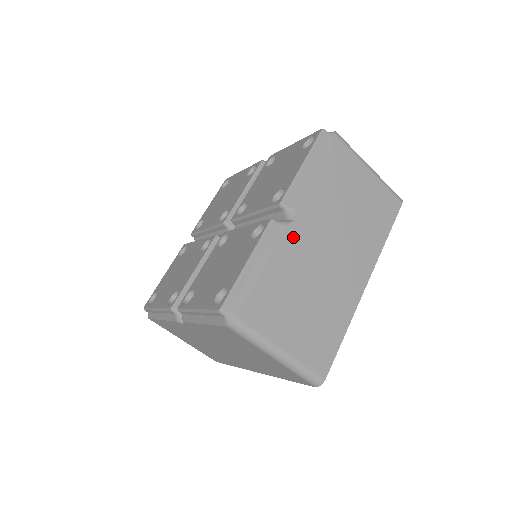
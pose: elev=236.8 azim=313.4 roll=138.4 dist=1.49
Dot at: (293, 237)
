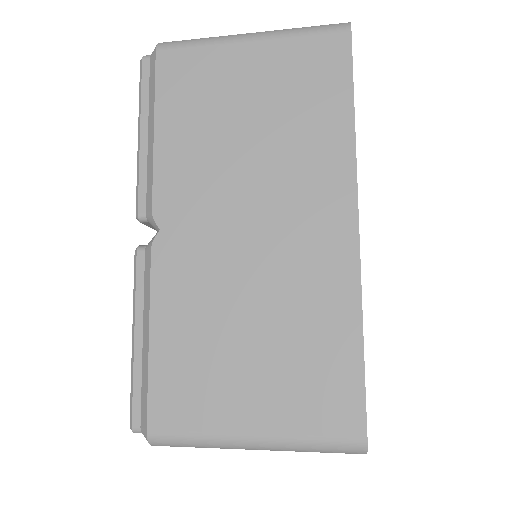
Dot at: occluded
